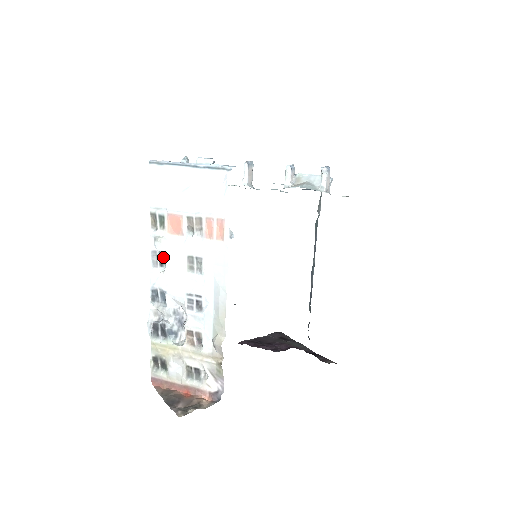
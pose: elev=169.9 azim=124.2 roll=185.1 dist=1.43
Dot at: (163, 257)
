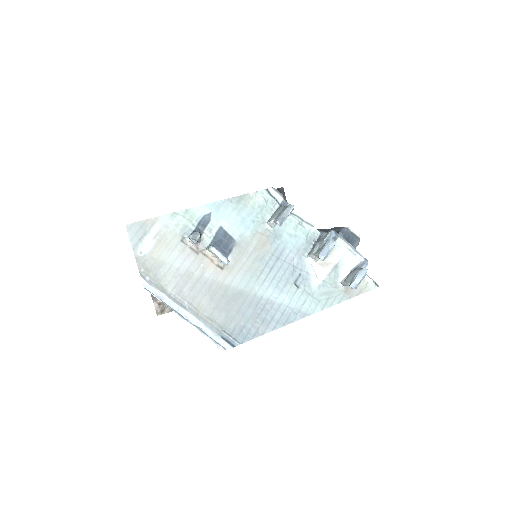
Dot at: occluded
